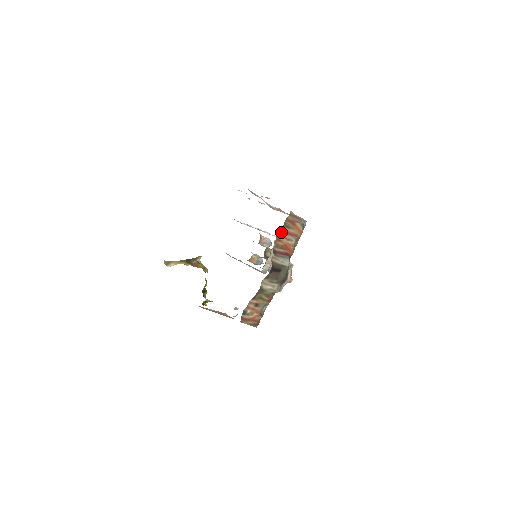
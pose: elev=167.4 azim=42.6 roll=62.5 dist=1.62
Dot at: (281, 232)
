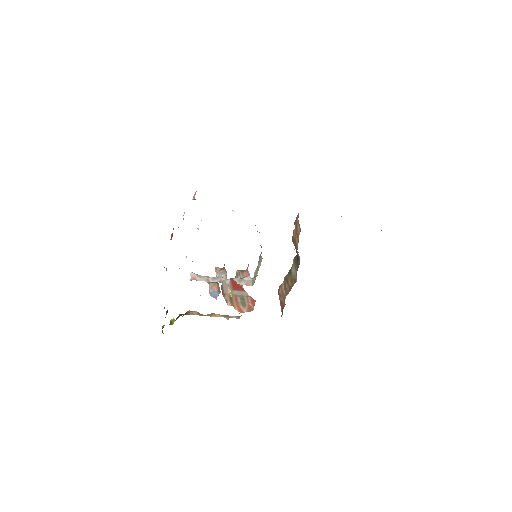
Dot at: (295, 224)
